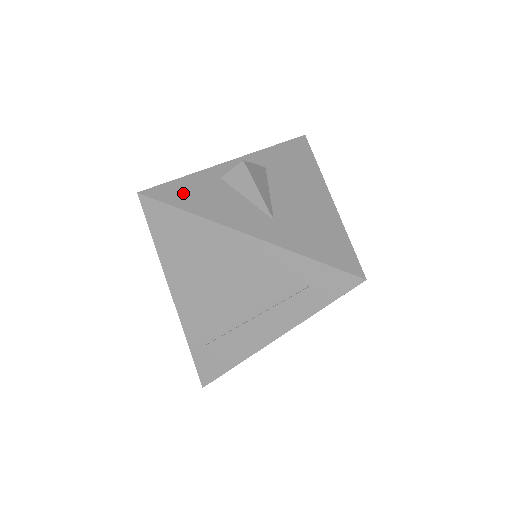
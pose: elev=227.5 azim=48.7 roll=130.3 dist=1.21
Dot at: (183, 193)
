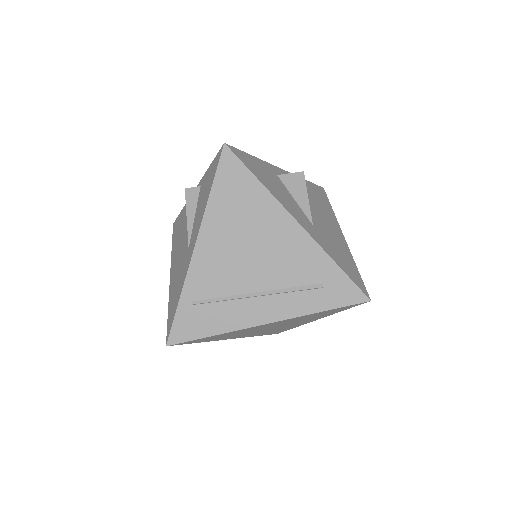
Dot at: (255, 166)
